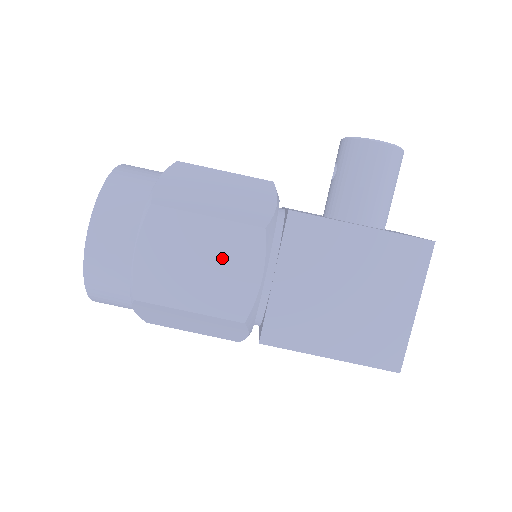
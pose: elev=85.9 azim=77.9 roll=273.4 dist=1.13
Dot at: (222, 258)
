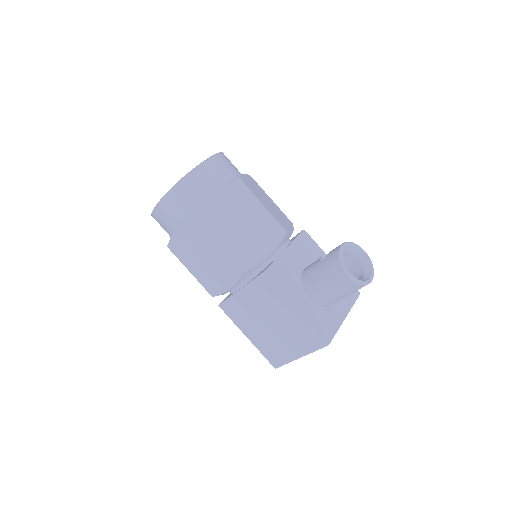
Dot at: (215, 266)
